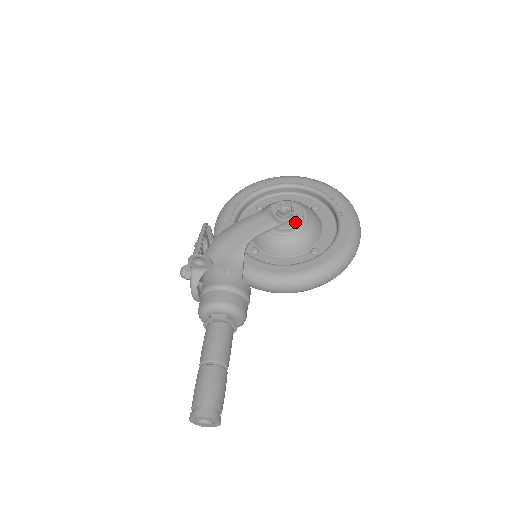
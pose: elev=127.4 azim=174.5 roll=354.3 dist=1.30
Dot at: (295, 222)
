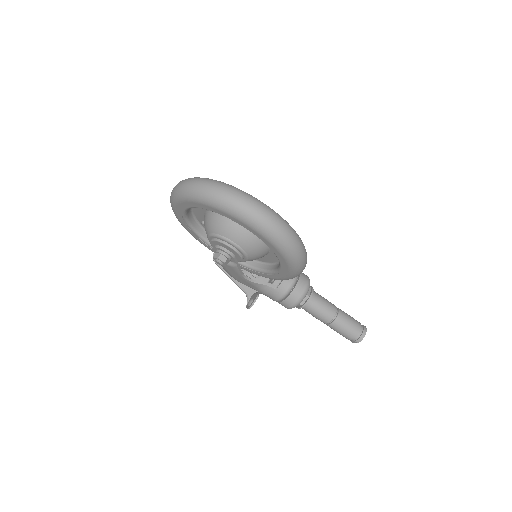
Dot at: (237, 256)
